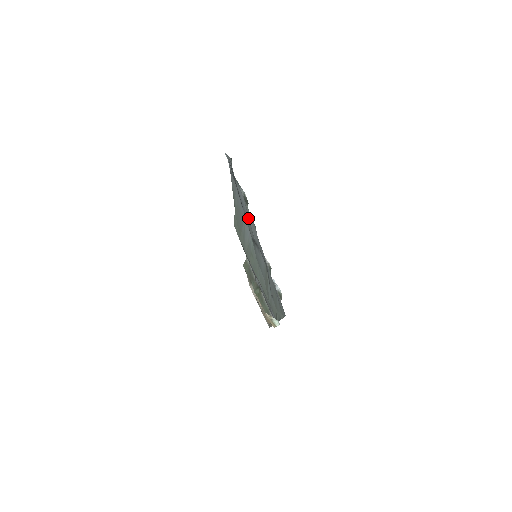
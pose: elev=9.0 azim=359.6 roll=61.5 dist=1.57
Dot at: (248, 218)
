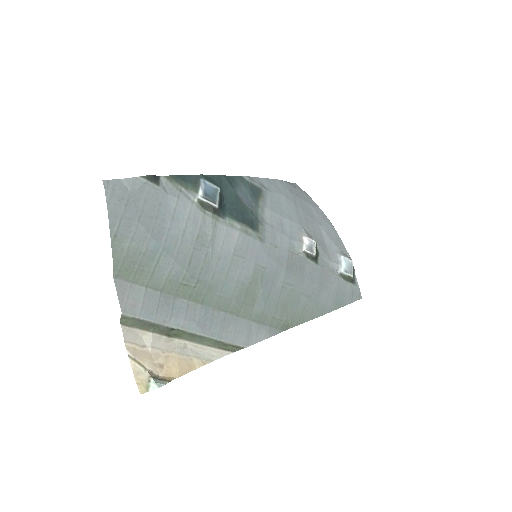
Dot at: (190, 238)
